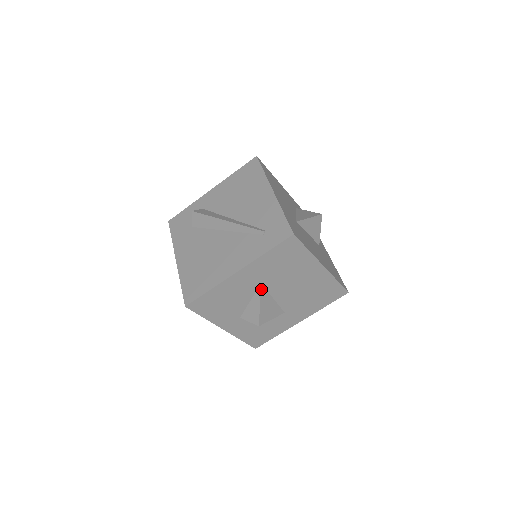
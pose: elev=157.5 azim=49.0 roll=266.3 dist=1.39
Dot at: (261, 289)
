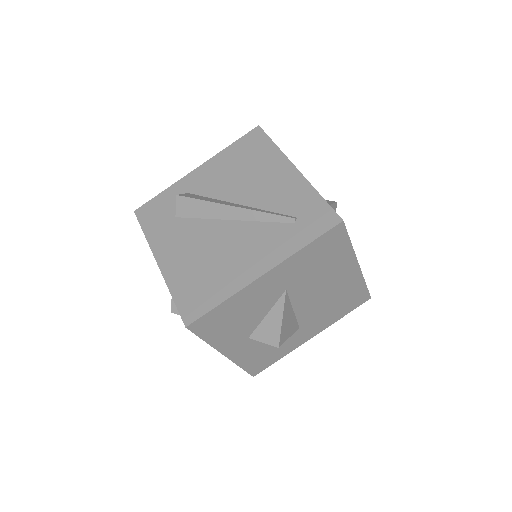
Dot at: (285, 297)
